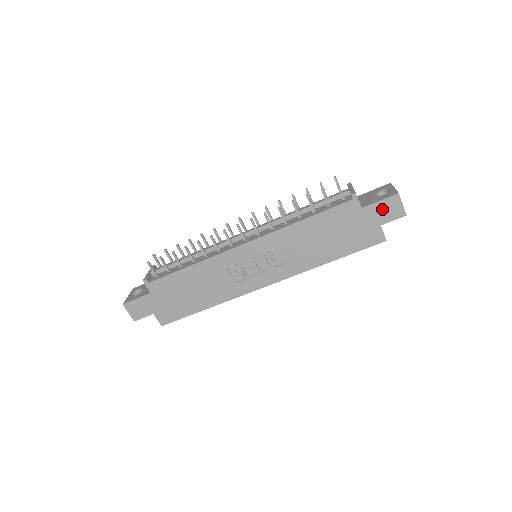
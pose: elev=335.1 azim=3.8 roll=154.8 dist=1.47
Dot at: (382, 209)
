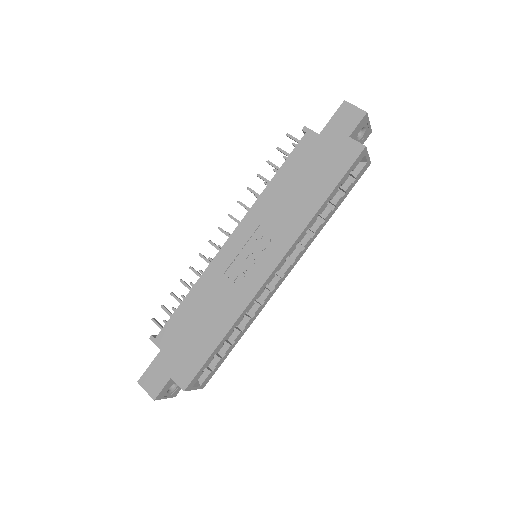
Dot at: (339, 123)
